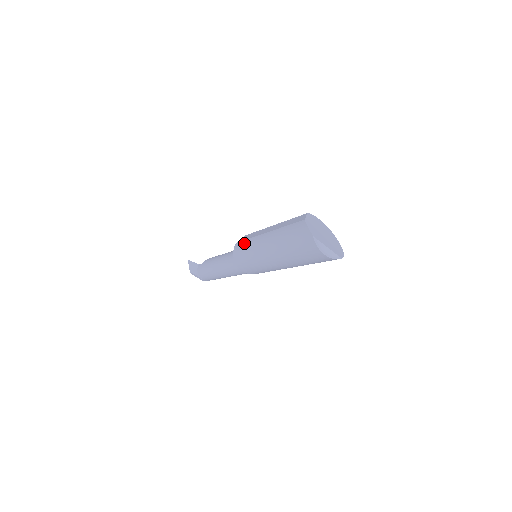
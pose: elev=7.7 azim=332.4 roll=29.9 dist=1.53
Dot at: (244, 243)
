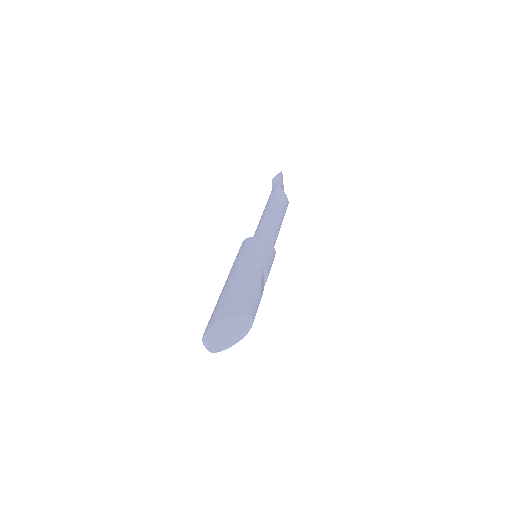
Dot at: (248, 249)
